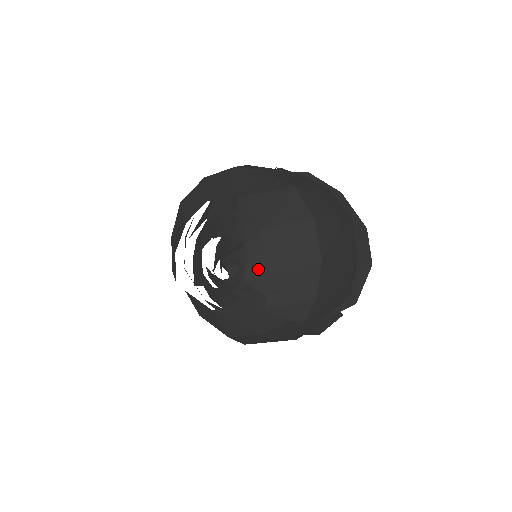
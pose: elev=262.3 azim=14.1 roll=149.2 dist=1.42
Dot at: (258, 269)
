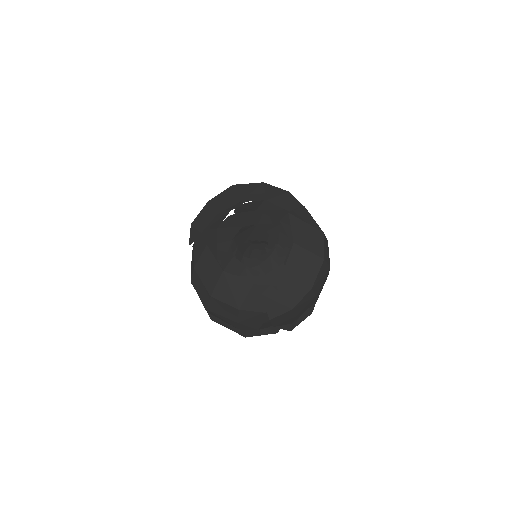
Dot at: (271, 266)
